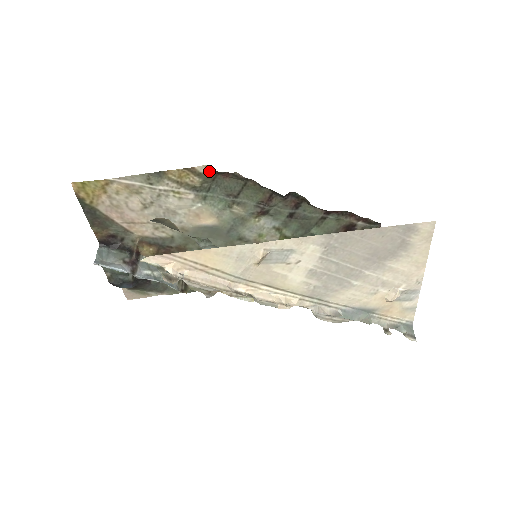
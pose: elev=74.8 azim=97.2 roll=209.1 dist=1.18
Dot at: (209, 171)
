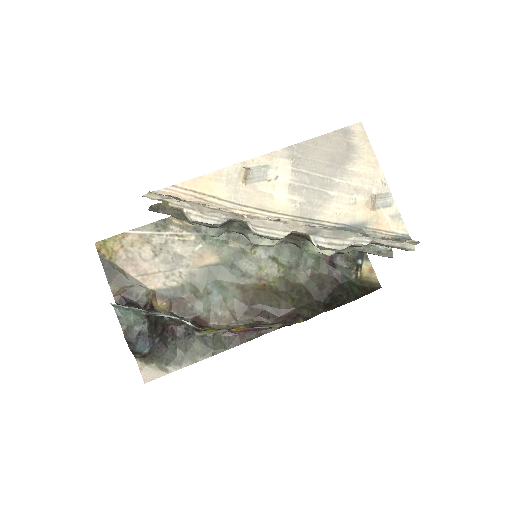
Dot at: occluded
